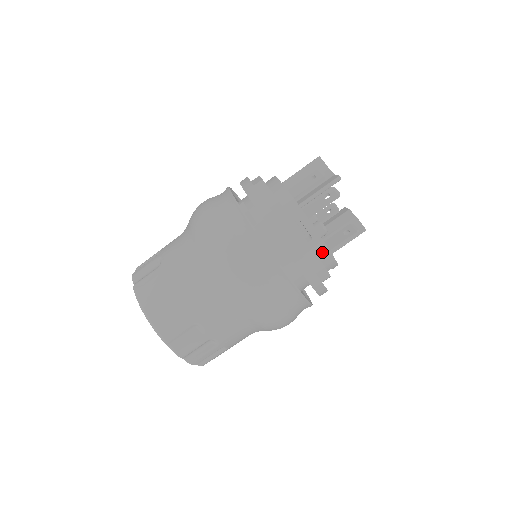
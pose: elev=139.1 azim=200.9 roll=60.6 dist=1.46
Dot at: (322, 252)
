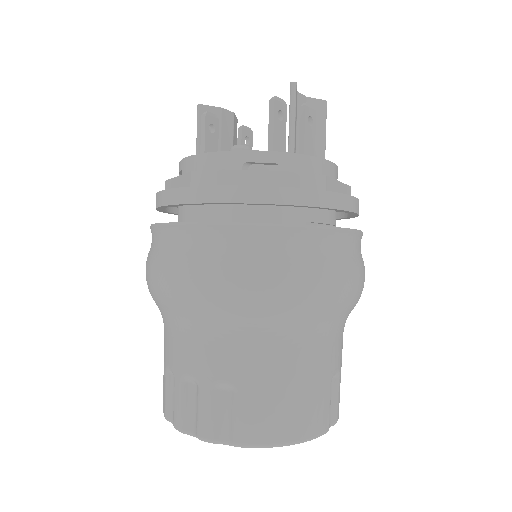
Dot at: (195, 166)
